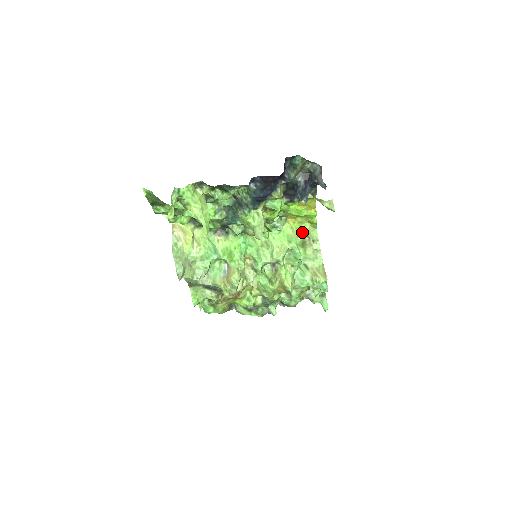
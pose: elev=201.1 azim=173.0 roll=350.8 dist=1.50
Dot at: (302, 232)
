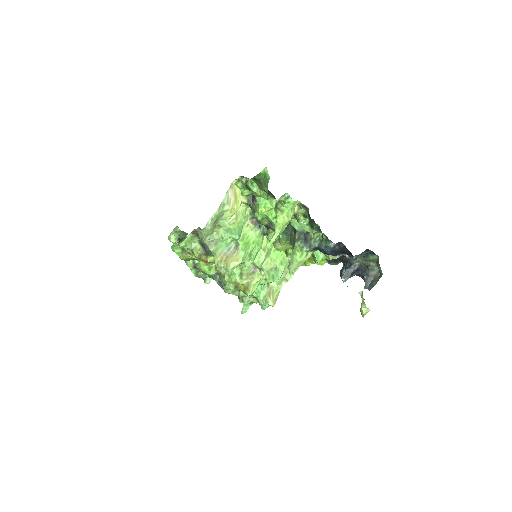
Dot at: occluded
